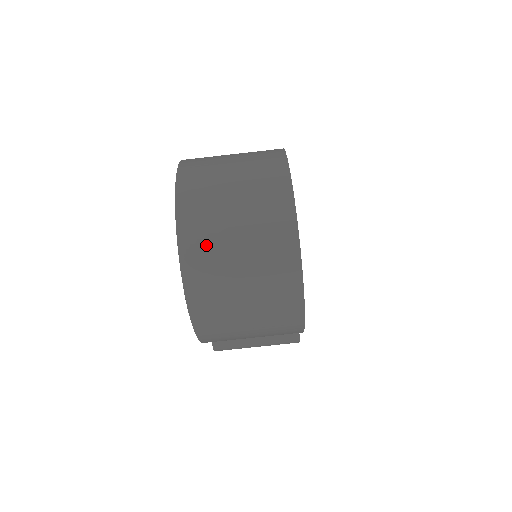
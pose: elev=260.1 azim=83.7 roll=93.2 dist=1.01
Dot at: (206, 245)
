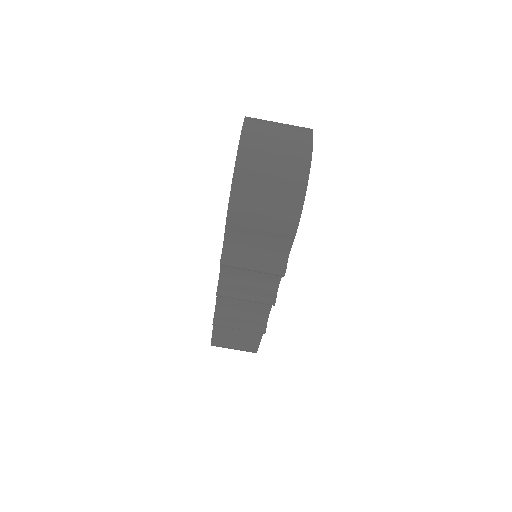
Dot at: (258, 134)
